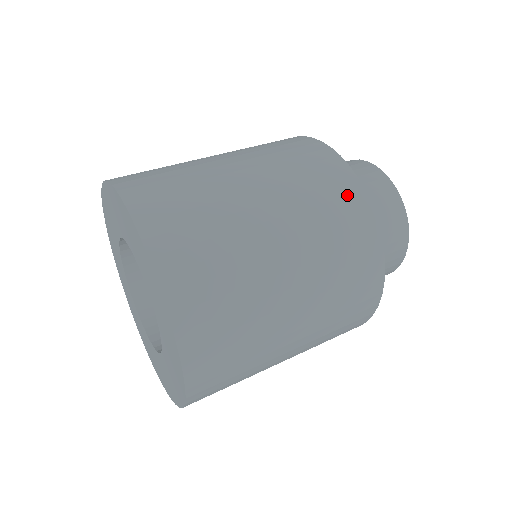
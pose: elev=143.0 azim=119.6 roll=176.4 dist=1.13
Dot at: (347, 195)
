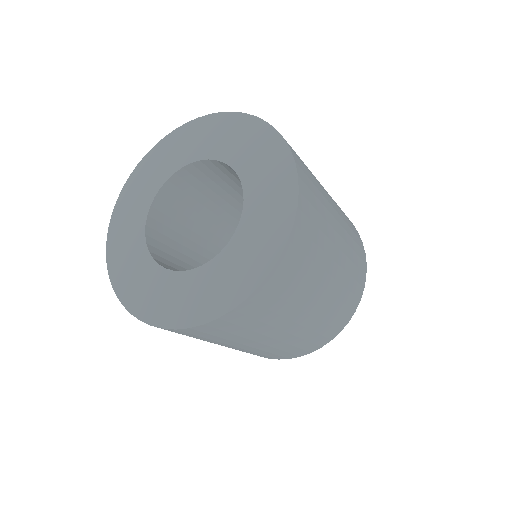
Dot at: (347, 217)
